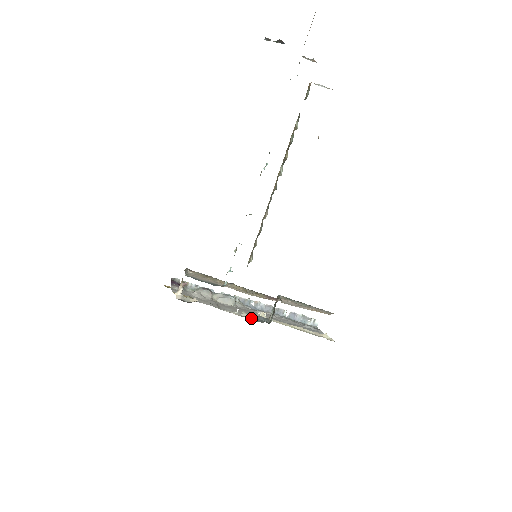
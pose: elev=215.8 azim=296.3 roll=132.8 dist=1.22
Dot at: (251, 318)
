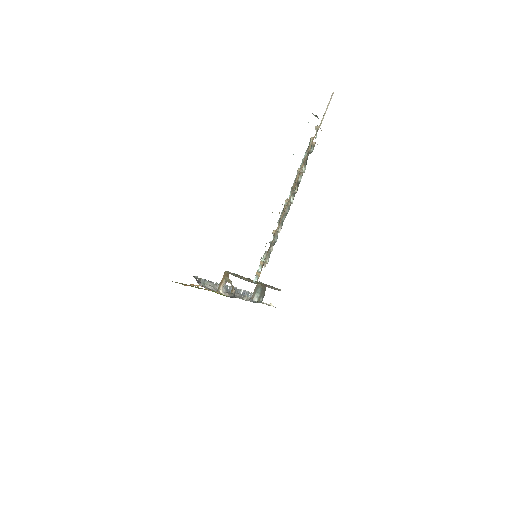
Dot at: (250, 301)
